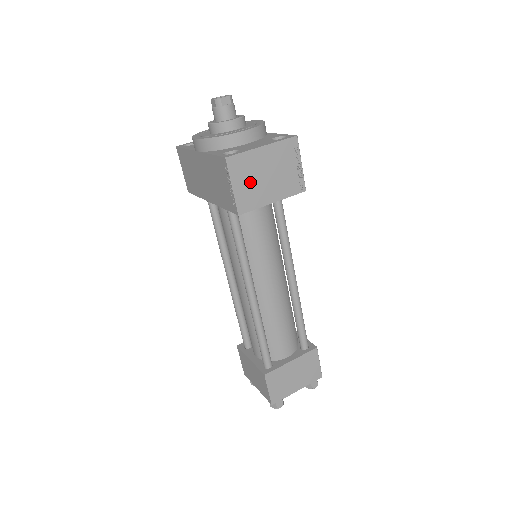
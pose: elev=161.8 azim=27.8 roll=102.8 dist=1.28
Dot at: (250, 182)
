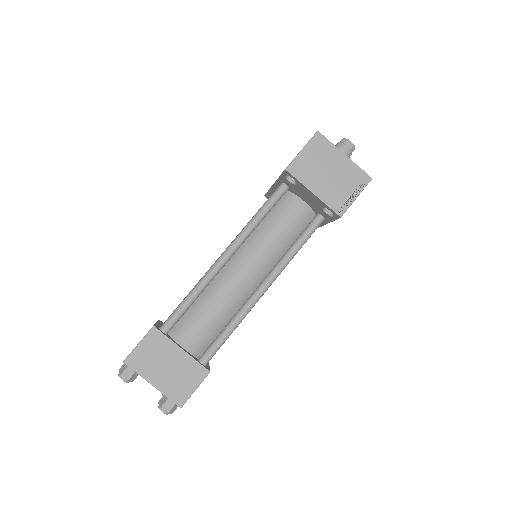
Dot at: (315, 162)
